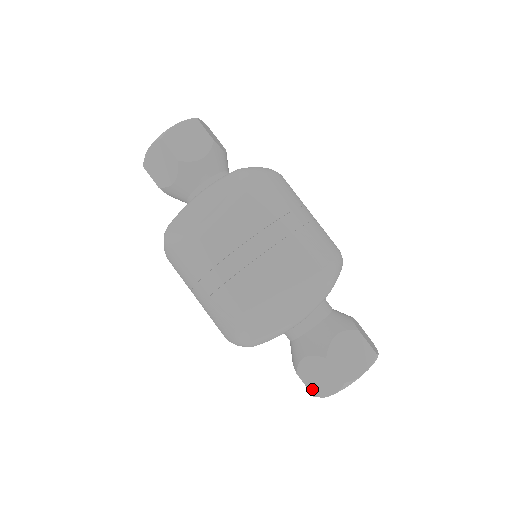
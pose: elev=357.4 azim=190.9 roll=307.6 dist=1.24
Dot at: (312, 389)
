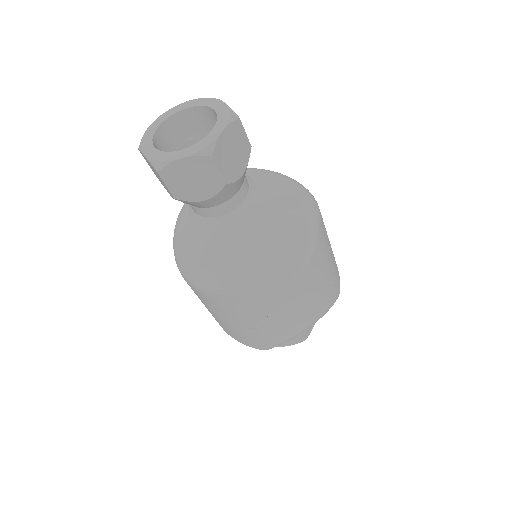
Dot at: occluded
